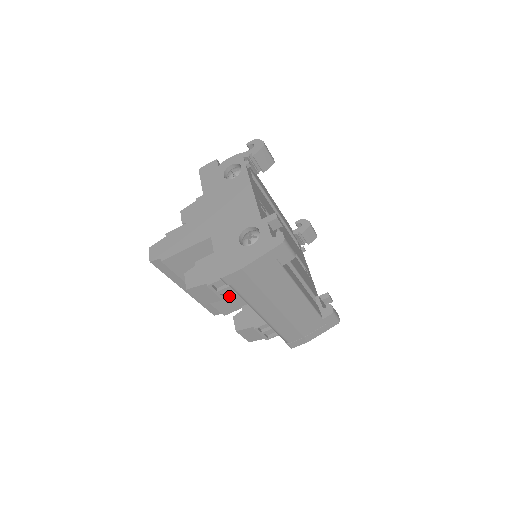
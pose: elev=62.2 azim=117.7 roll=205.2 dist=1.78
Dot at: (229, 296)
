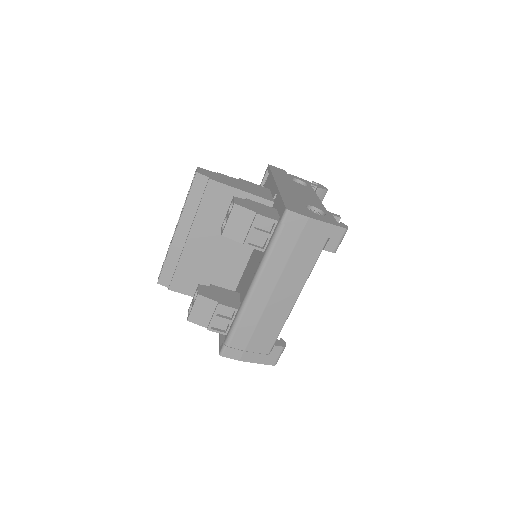
Dot at: (251, 244)
